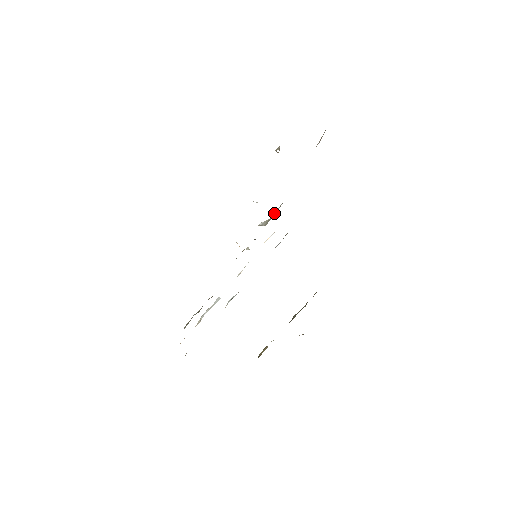
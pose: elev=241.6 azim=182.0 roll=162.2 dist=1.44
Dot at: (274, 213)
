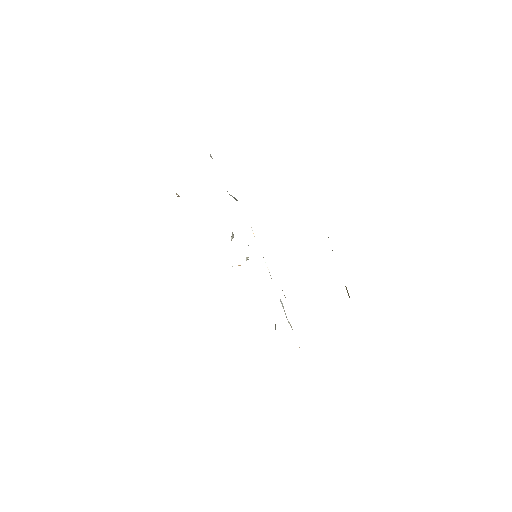
Dot at: occluded
